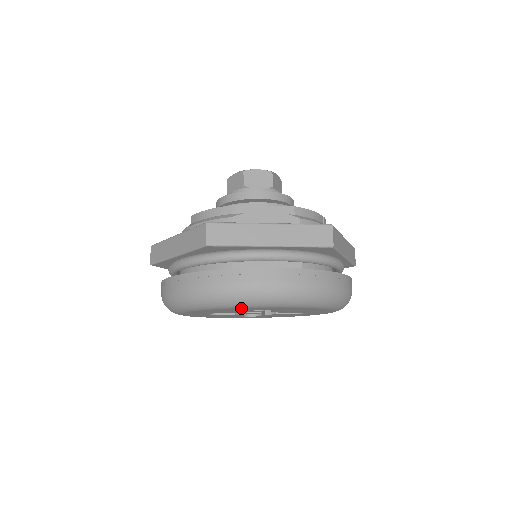
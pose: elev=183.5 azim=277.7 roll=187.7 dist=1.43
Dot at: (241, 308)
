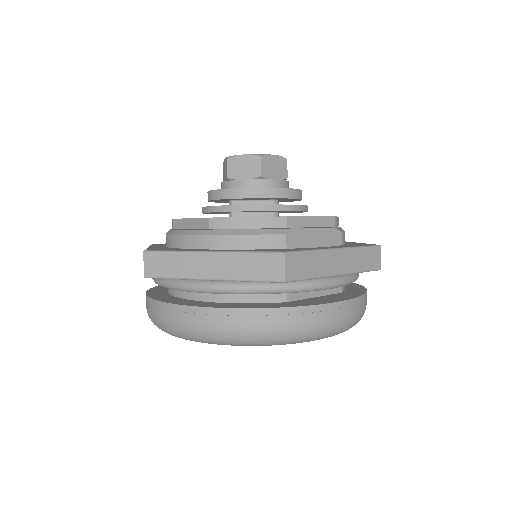
Dot at: occluded
